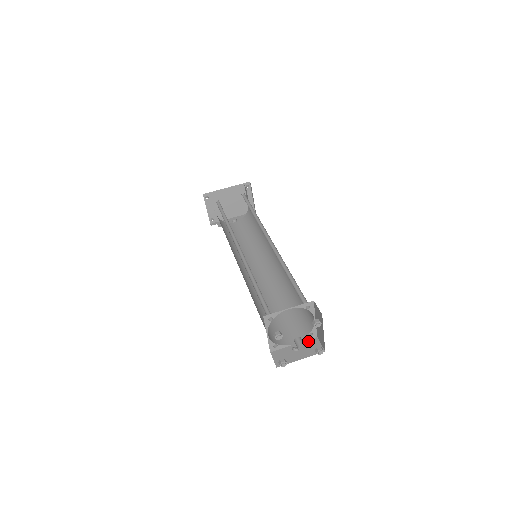
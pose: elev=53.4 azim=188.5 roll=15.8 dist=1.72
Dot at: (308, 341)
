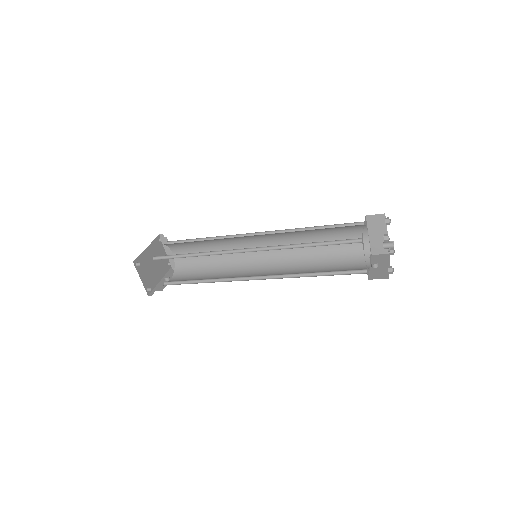
Dot at: (372, 259)
